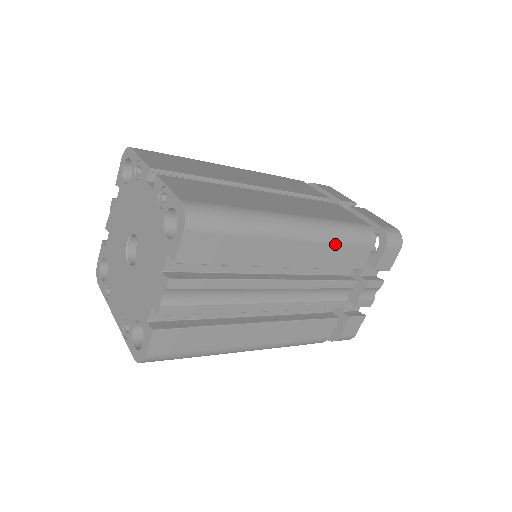
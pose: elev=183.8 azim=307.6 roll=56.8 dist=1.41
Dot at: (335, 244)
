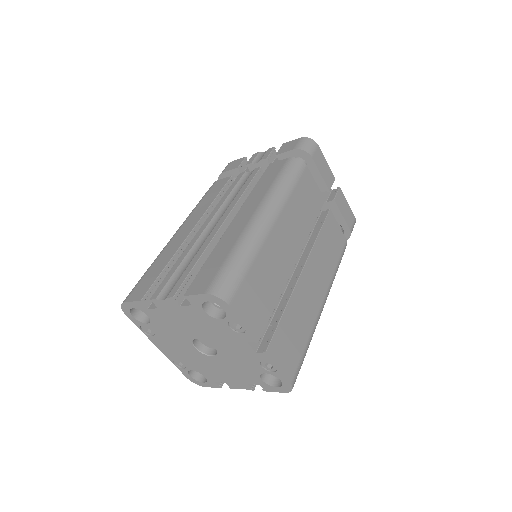
Dot at: occluded
